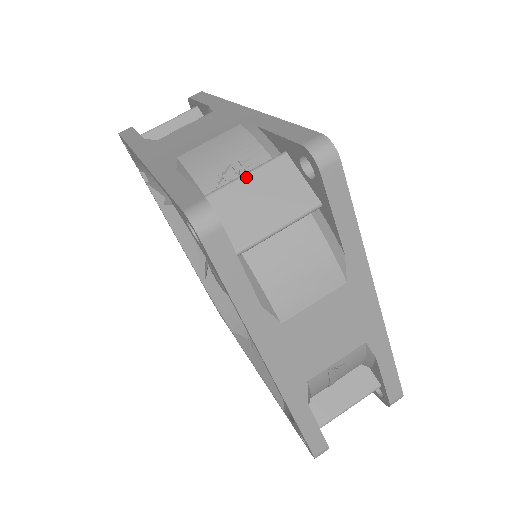
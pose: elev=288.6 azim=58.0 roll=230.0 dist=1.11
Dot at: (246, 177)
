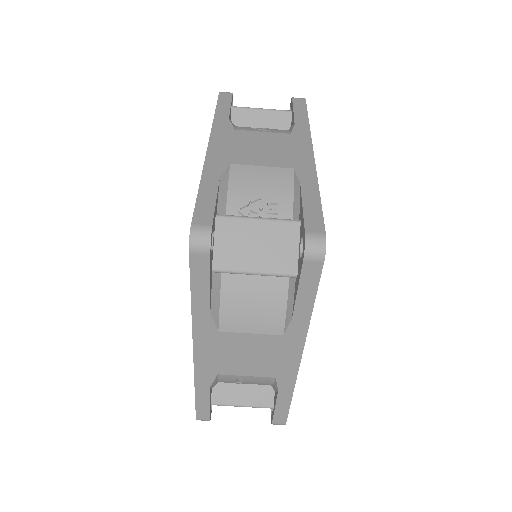
Dot at: (259, 221)
